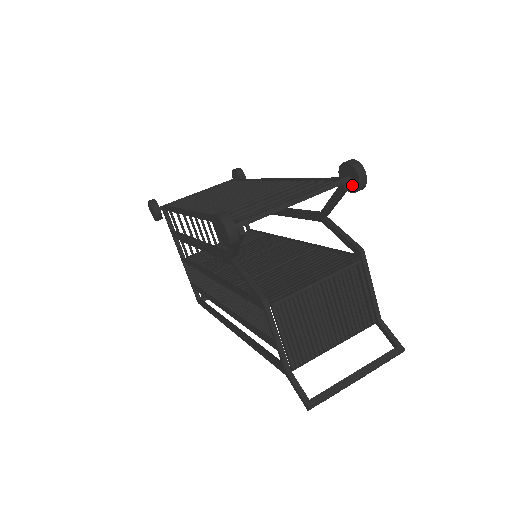
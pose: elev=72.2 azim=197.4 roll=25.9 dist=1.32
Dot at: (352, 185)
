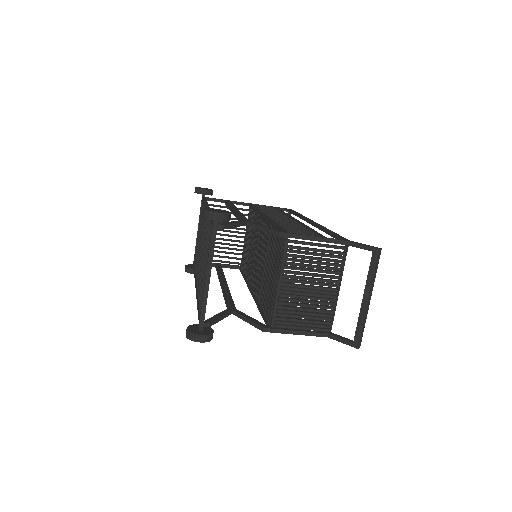
Dot at: occluded
